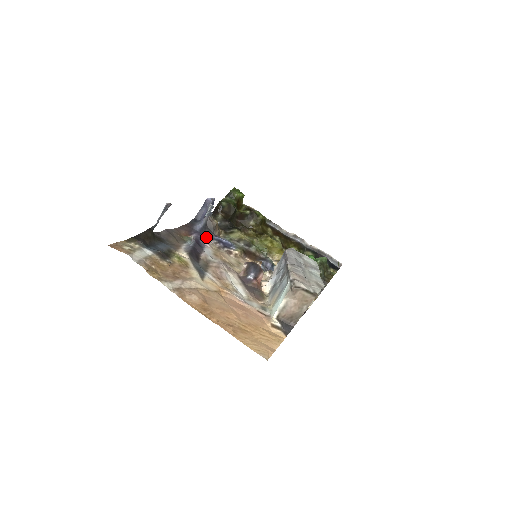
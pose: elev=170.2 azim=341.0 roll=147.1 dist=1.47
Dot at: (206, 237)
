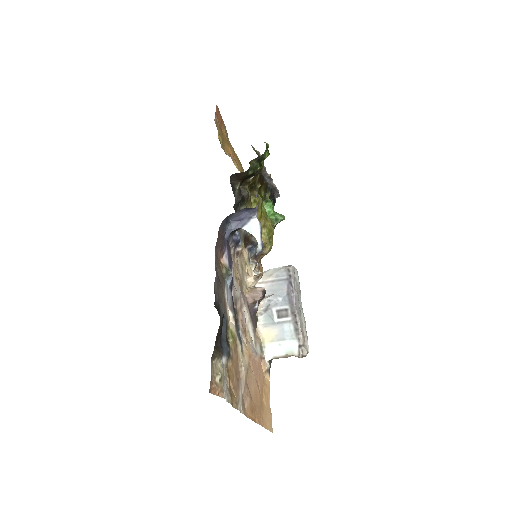
Dot at: (228, 242)
